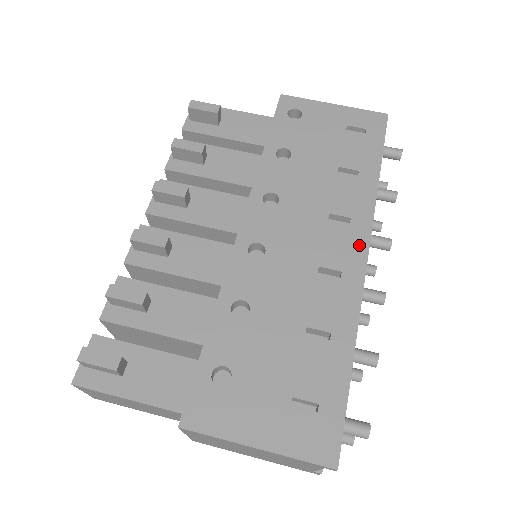
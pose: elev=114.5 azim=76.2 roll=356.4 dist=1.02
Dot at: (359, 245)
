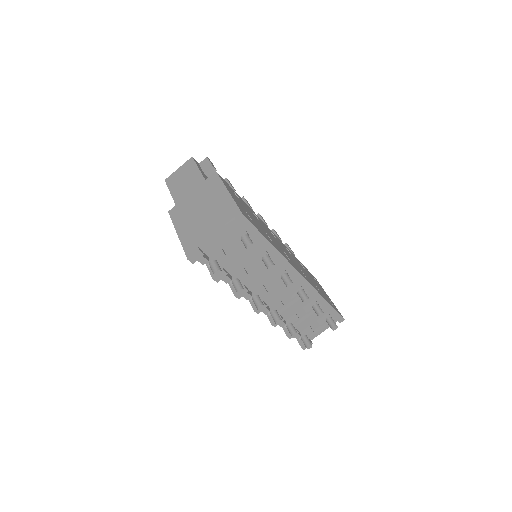
Dot at: (303, 275)
